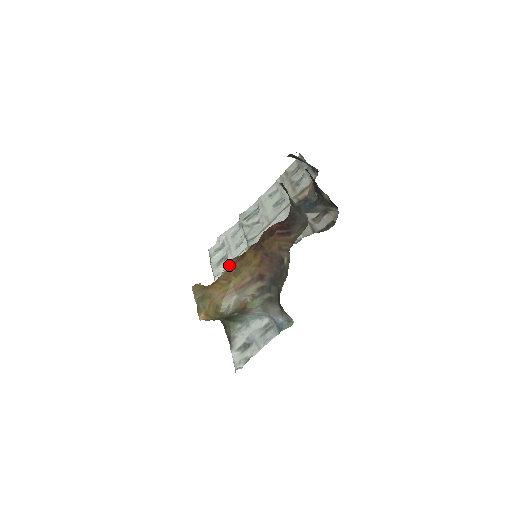
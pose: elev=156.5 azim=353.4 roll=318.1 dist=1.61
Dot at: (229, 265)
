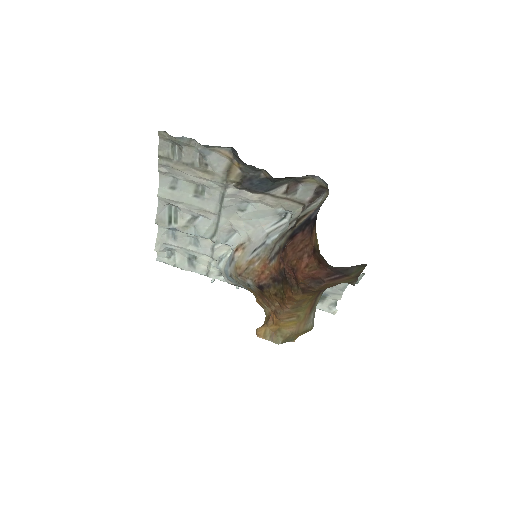
Dot at: (242, 283)
